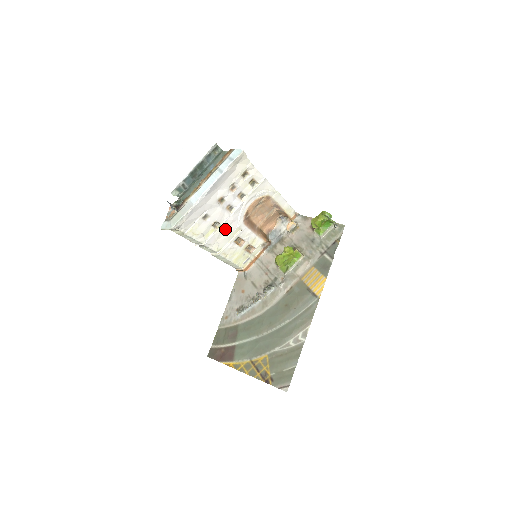
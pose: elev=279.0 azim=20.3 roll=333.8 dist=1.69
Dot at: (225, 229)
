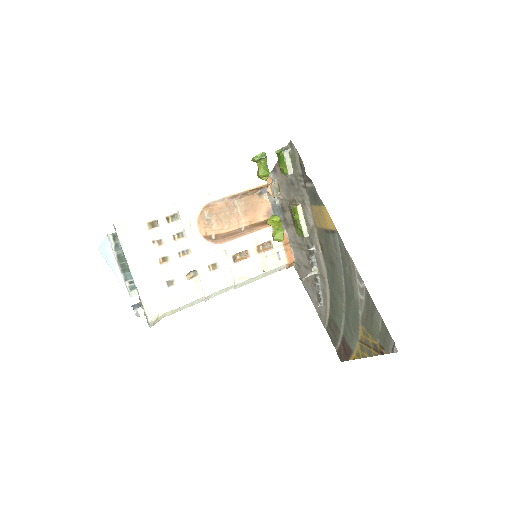
Dot at: (208, 267)
